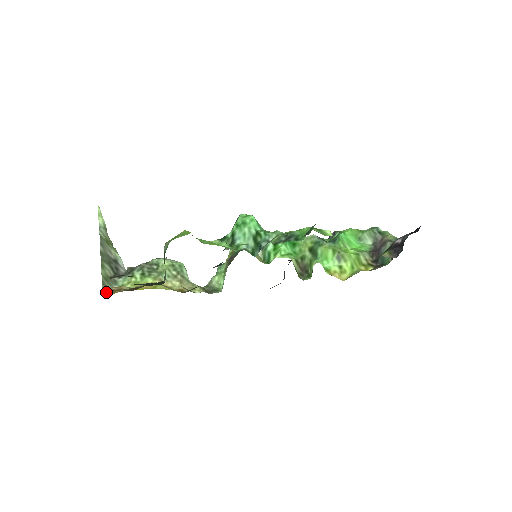
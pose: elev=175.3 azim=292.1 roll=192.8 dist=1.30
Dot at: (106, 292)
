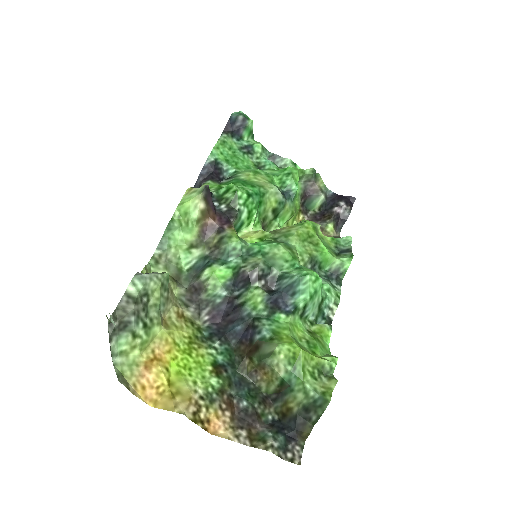
Dot at: (201, 427)
